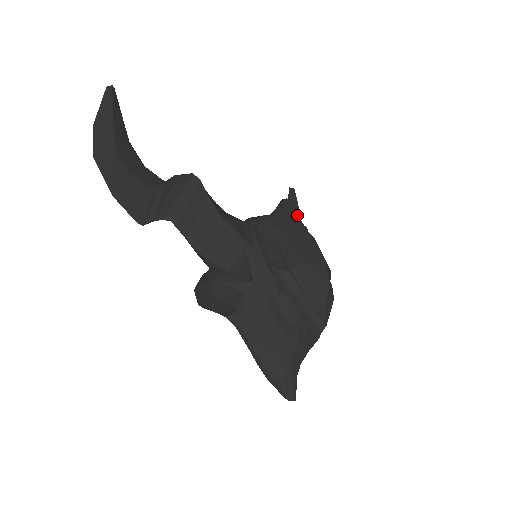
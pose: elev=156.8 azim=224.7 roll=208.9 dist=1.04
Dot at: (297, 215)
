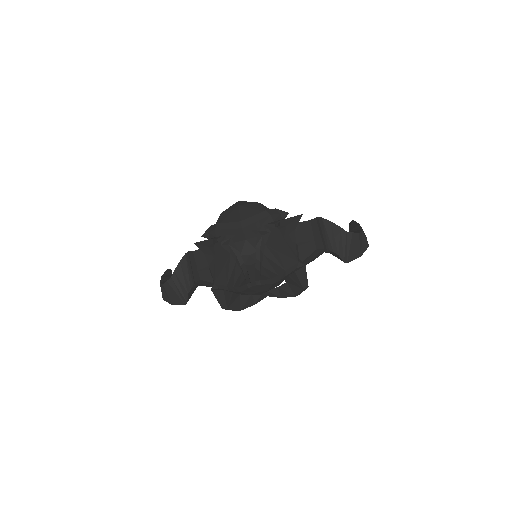
Dot at: occluded
